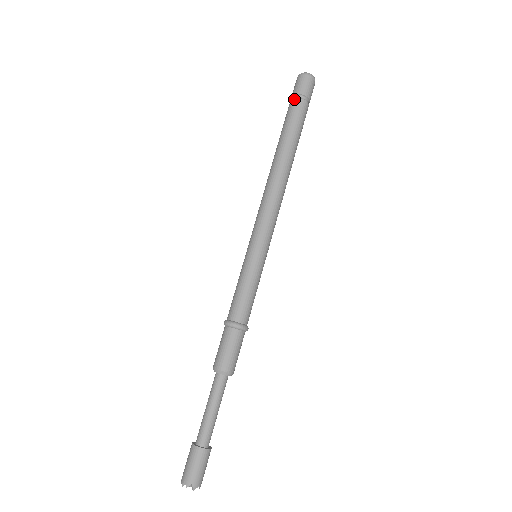
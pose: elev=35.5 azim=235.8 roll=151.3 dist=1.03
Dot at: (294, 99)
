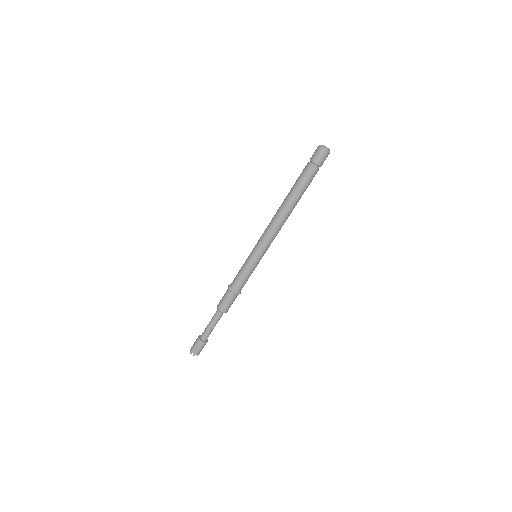
Dot at: (316, 170)
